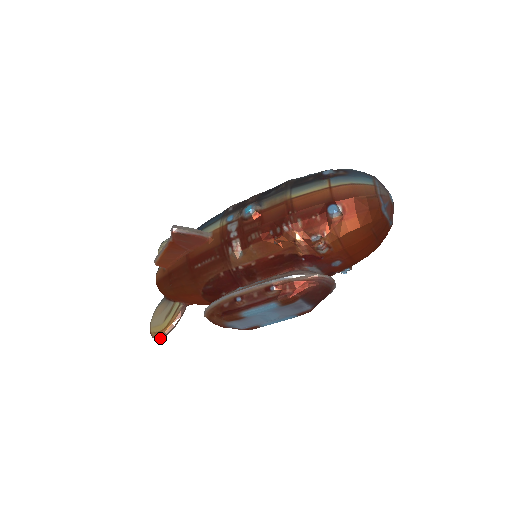
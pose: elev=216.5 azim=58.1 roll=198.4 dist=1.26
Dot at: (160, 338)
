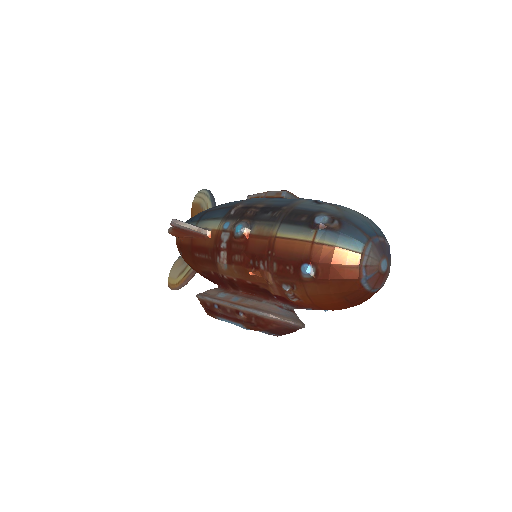
Dot at: (173, 289)
